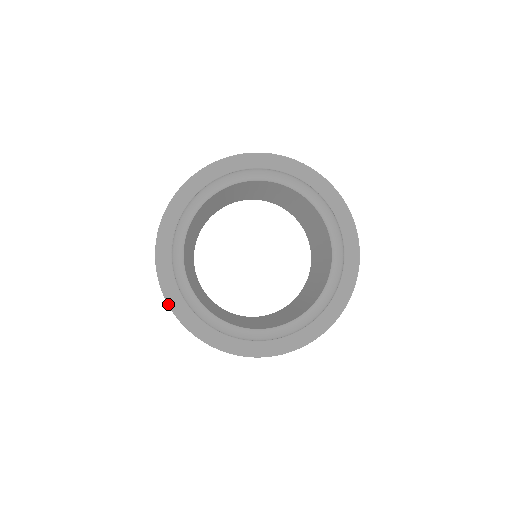
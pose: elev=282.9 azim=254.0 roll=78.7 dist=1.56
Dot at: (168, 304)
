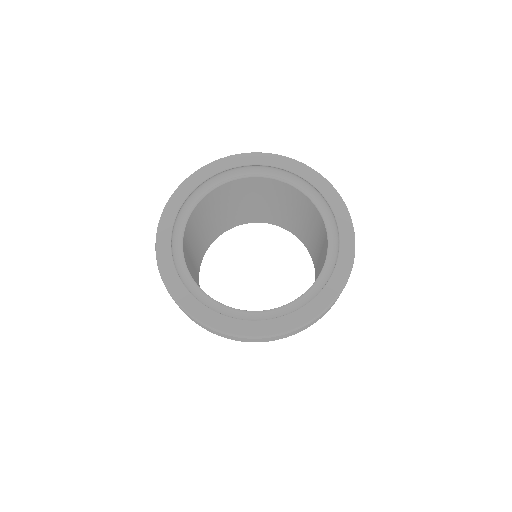
Dot at: (156, 257)
